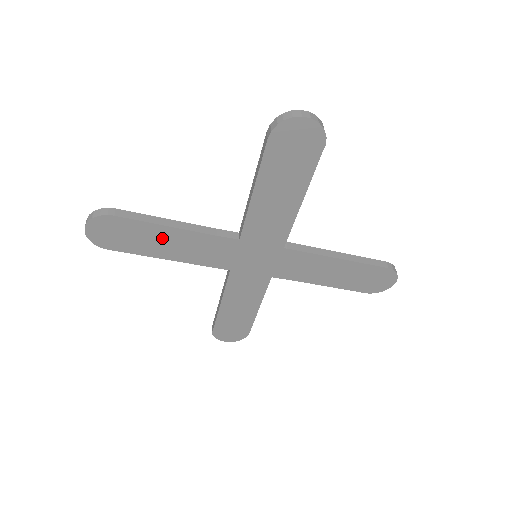
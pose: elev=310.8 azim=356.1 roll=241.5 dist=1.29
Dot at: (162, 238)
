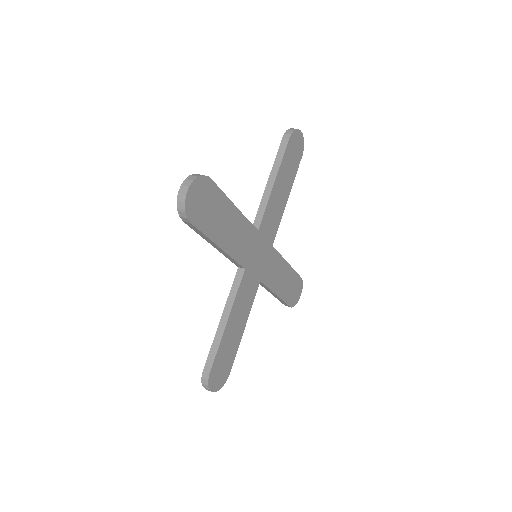
Dot at: (225, 217)
